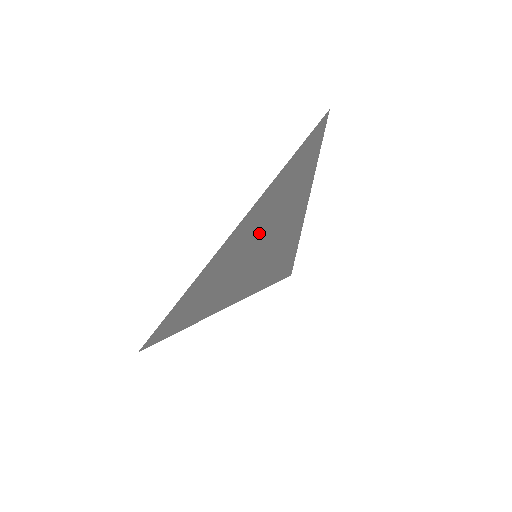
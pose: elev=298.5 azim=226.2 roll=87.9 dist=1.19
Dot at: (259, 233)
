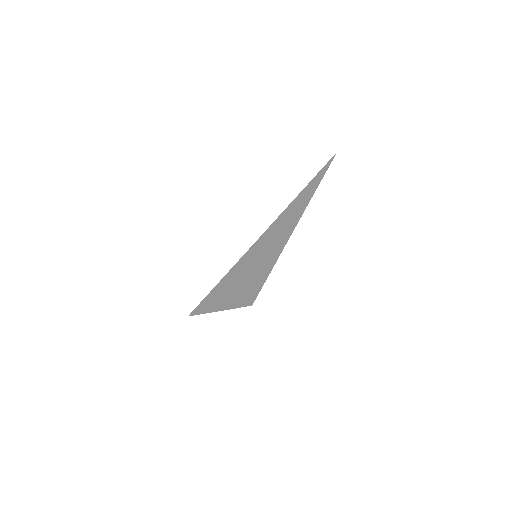
Dot at: (279, 229)
